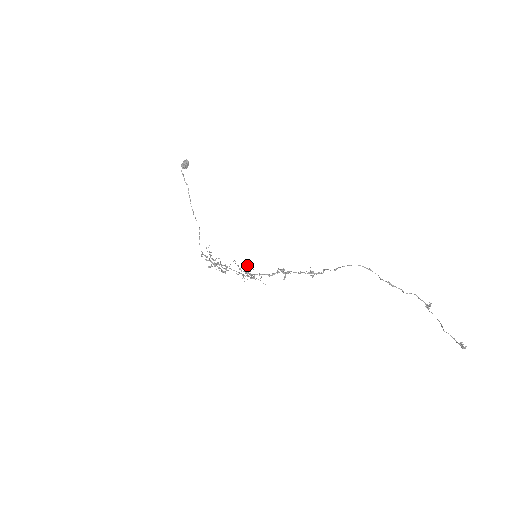
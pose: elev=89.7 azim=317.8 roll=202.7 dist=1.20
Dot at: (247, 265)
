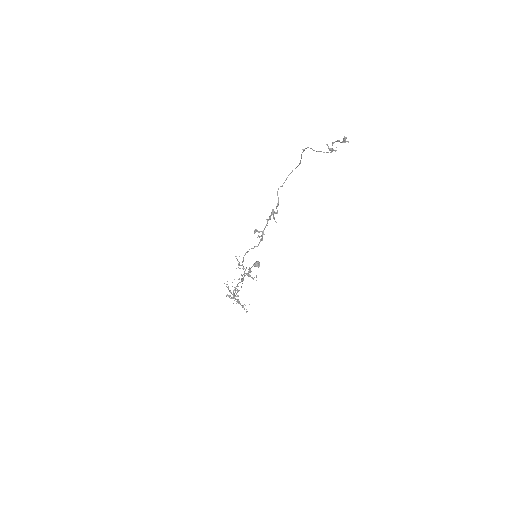
Dot at: (249, 270)
